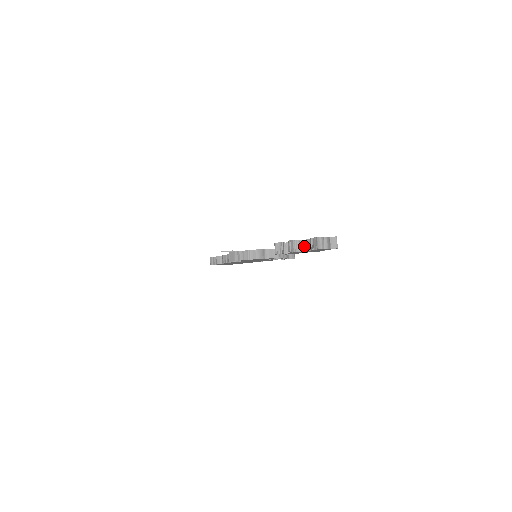
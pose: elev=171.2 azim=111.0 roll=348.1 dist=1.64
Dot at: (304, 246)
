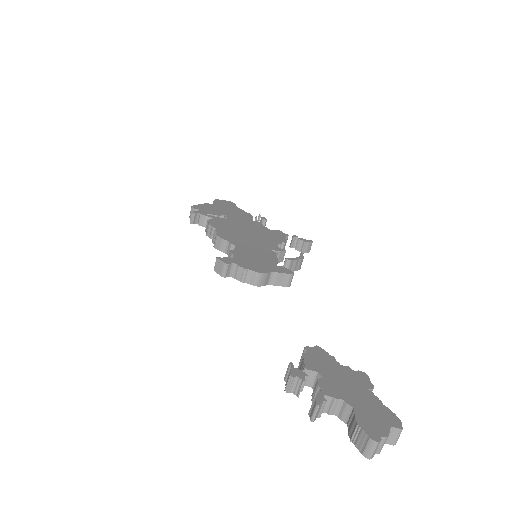
Dot at: (338, 409)
